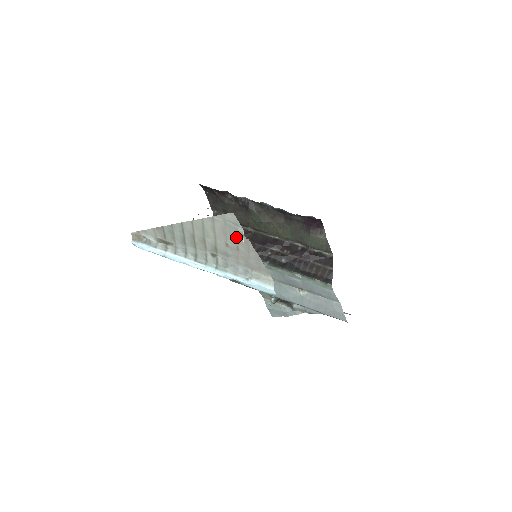
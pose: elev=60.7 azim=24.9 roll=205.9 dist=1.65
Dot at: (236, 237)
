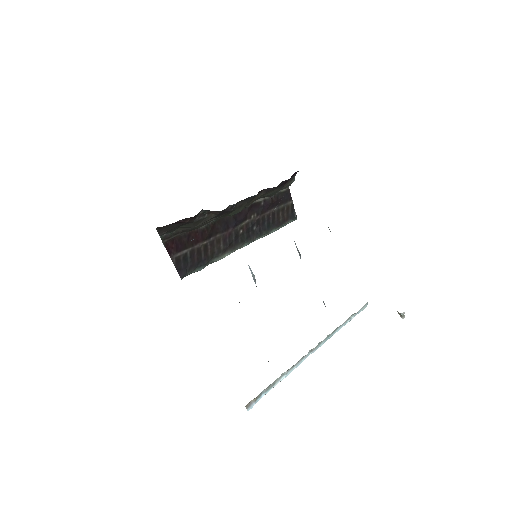
Dot at: occluded
